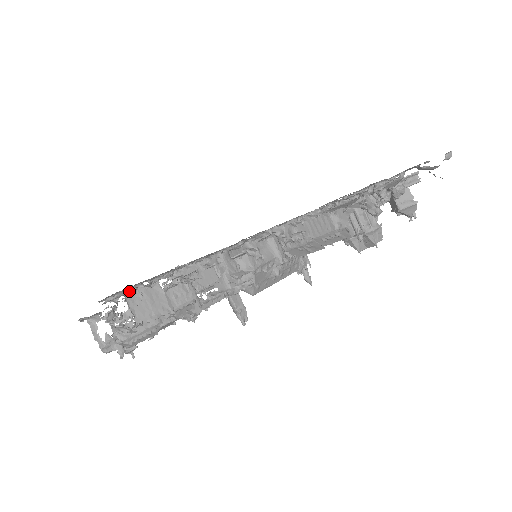
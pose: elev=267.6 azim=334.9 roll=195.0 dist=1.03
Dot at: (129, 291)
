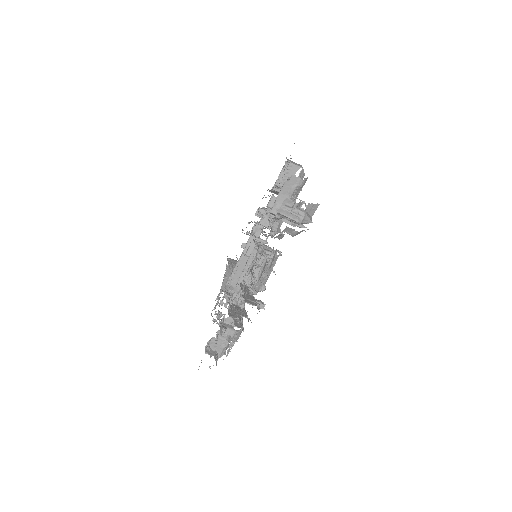
Dot at: (206, 345)
